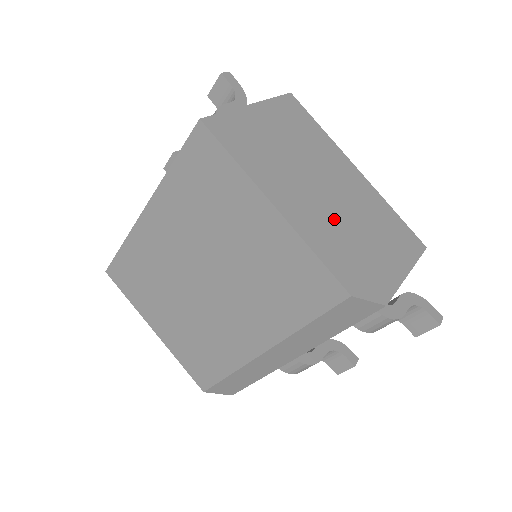
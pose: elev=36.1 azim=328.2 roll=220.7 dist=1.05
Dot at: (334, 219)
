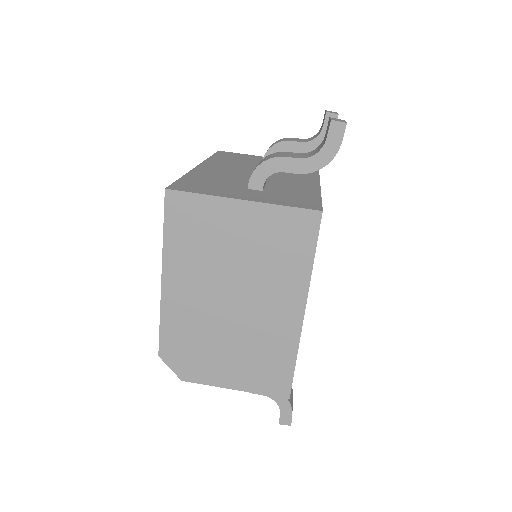
Dot at: (210, 320)
